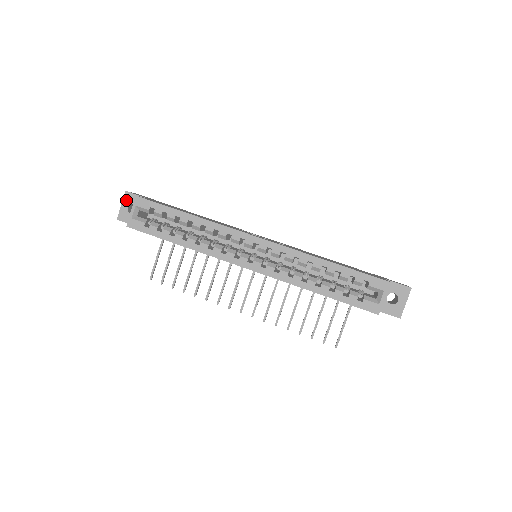
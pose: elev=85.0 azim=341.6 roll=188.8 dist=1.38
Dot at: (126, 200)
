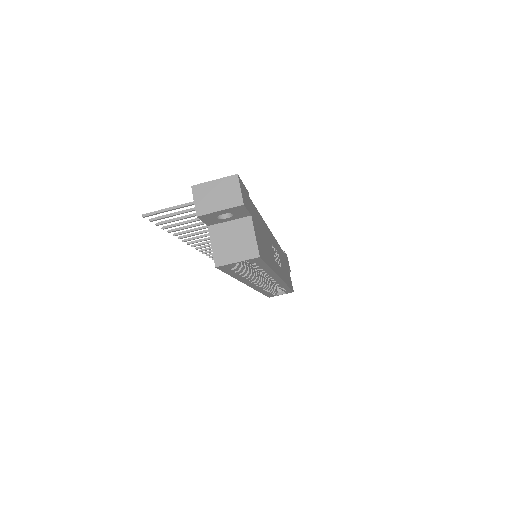
Dot at: (232, 210)
